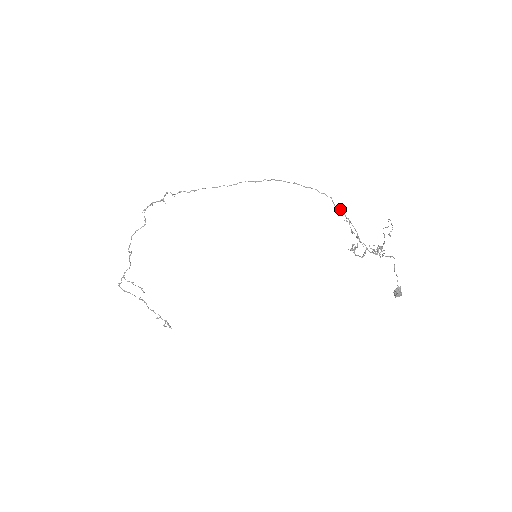
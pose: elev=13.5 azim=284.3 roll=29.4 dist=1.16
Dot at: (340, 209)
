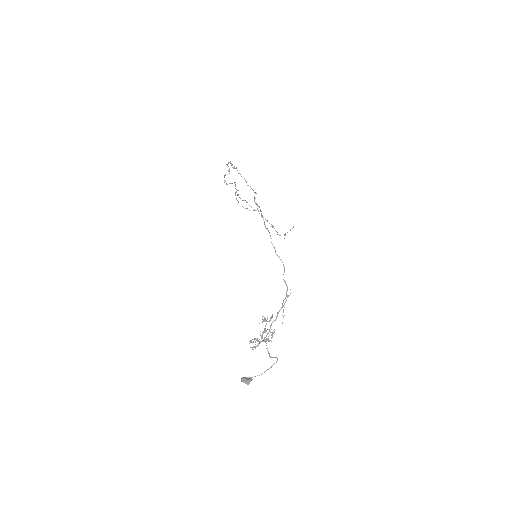
Dot at: (283, 279)
